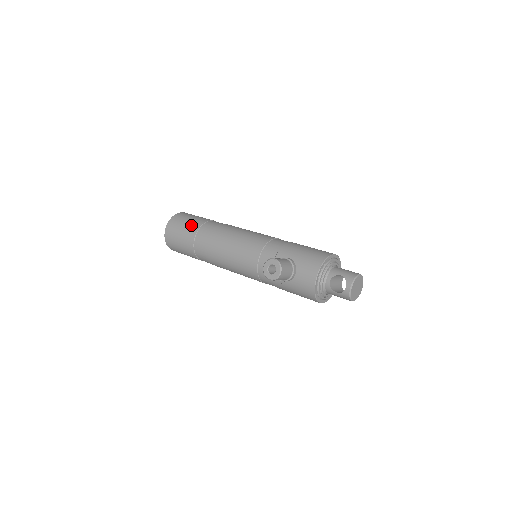
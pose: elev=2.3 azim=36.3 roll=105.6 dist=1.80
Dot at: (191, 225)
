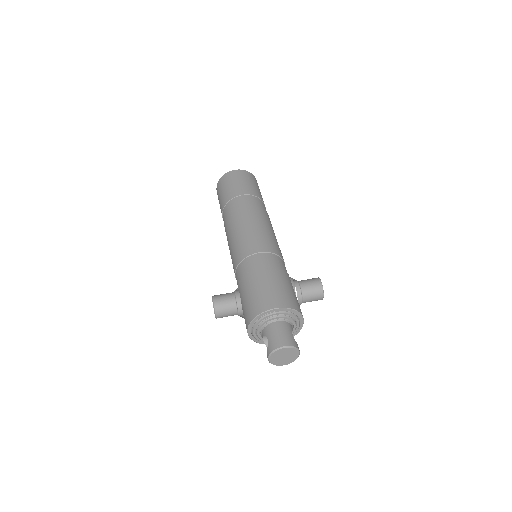
Dot at: (223, 198)
